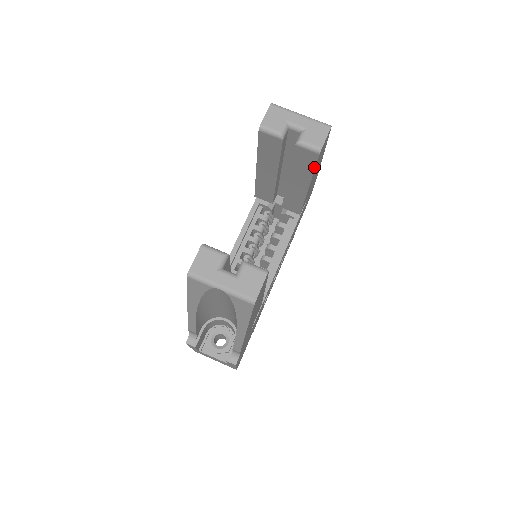
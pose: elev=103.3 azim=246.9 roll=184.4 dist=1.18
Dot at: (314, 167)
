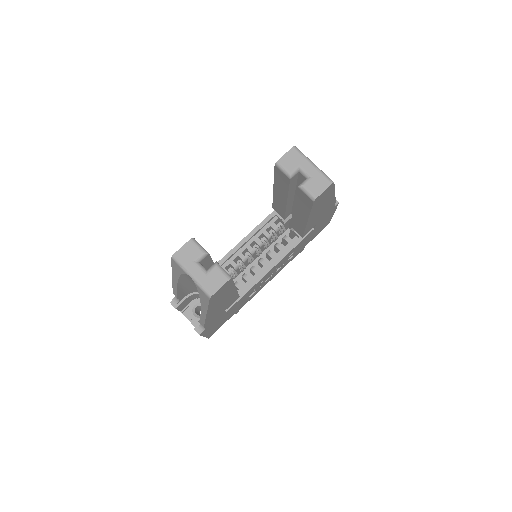
Dot at: (310, 209)
